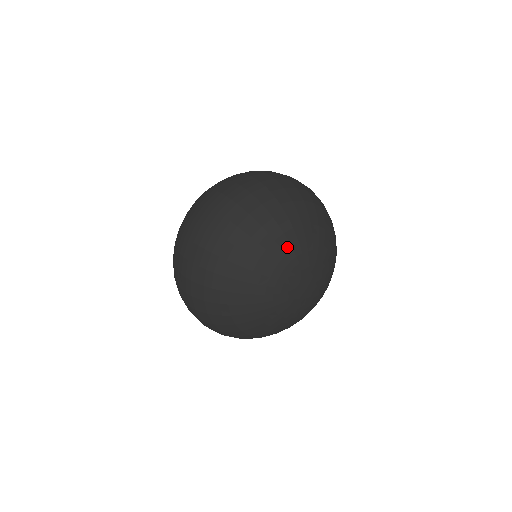
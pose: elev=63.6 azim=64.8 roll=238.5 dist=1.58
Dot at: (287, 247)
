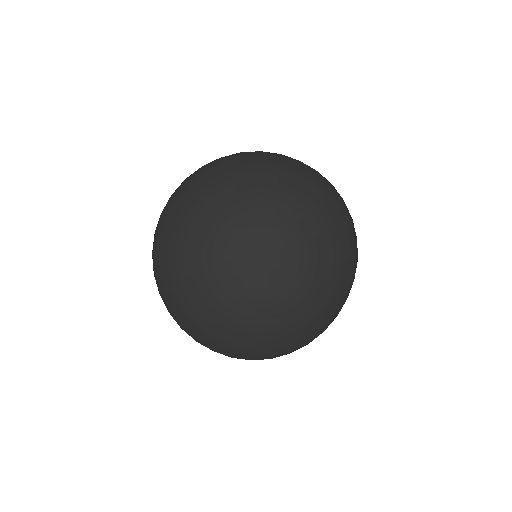
Dot at: (205, 225)
